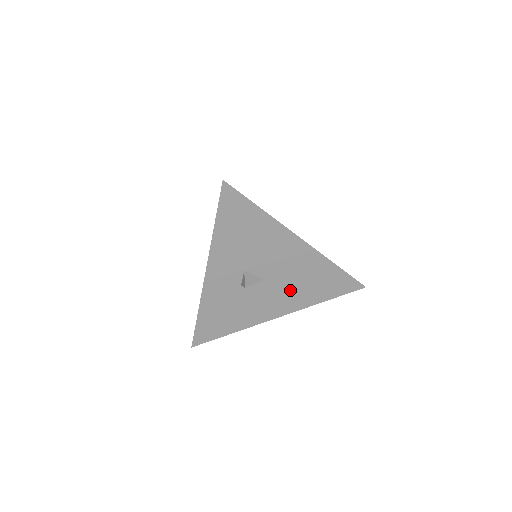
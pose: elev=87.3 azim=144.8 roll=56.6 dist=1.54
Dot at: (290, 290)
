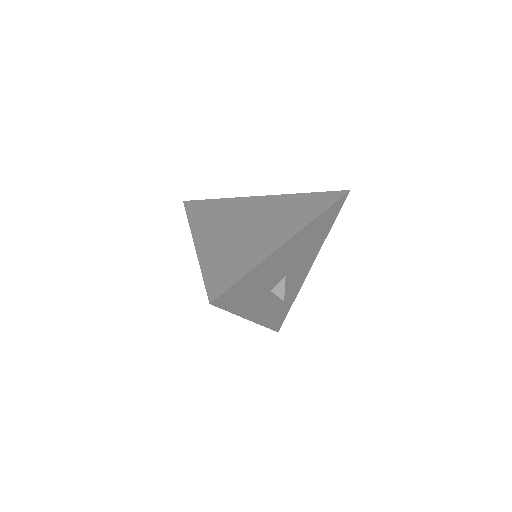
Dot at: (305, 255)
